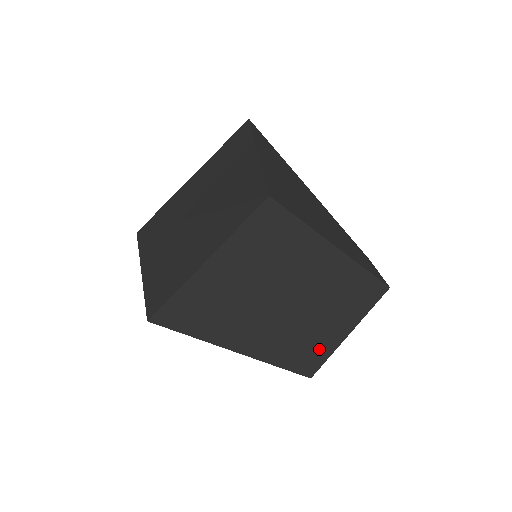
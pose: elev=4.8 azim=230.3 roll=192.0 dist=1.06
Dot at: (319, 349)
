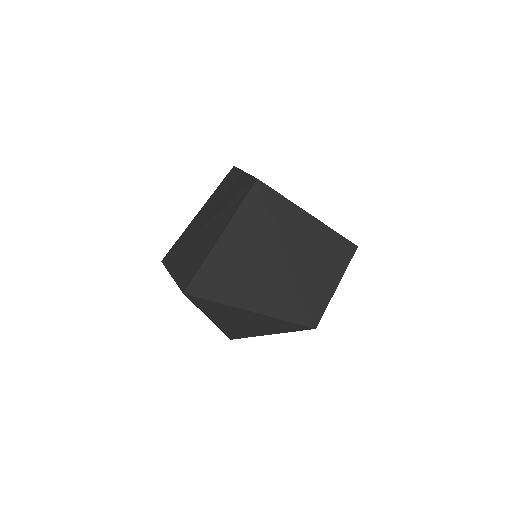
Dot at: (317, 301)
